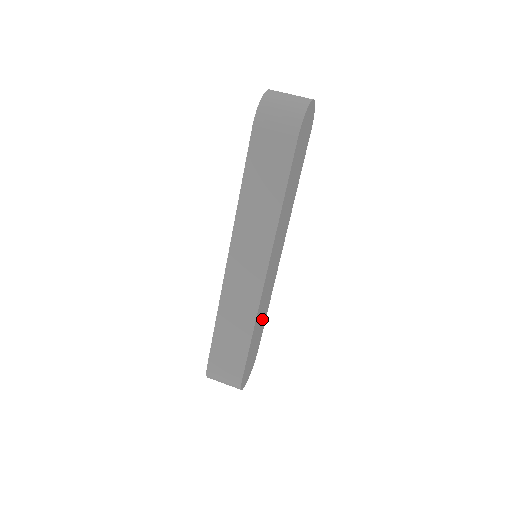
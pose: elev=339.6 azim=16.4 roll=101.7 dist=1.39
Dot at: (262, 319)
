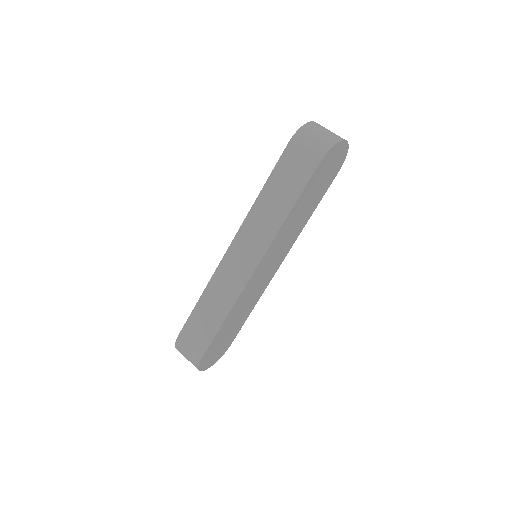
Dot at: (241, 315)
